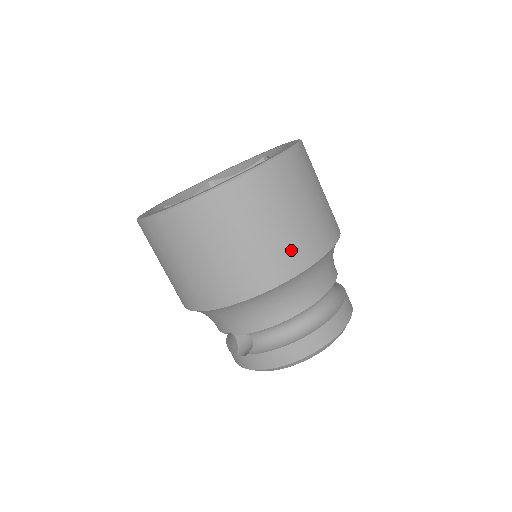
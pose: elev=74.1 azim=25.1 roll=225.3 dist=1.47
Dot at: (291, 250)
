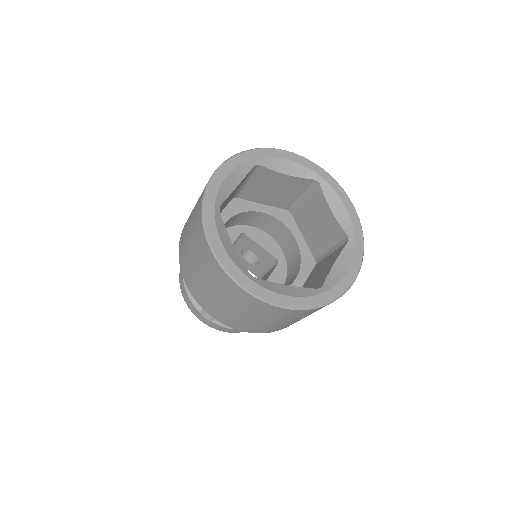
Dot at: occluded
